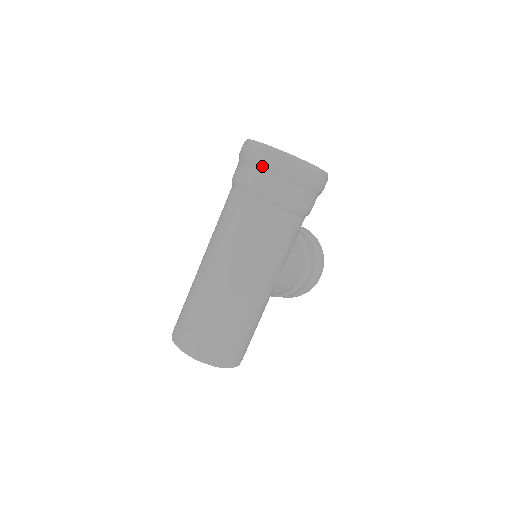
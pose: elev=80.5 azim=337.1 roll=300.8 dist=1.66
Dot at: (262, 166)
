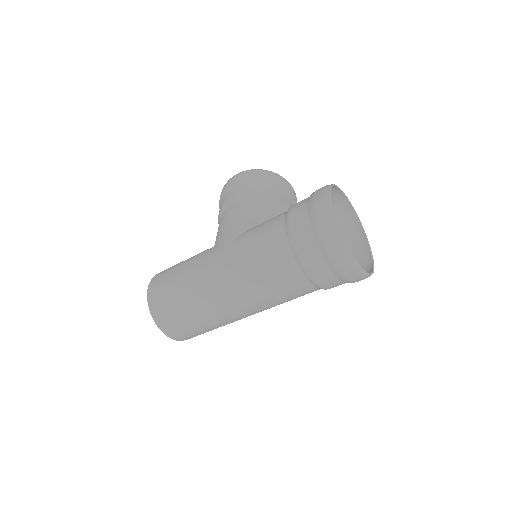
Dot at: (340, 275)
